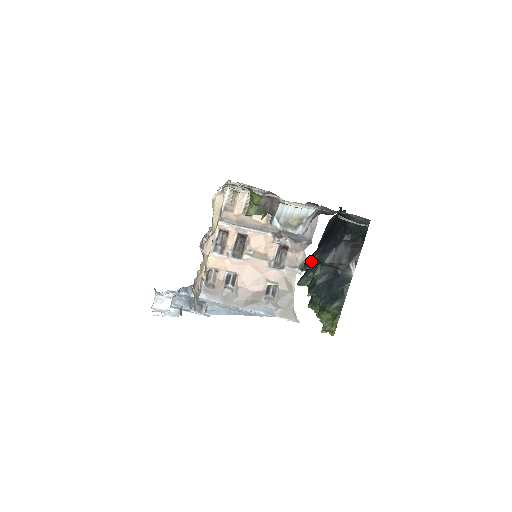
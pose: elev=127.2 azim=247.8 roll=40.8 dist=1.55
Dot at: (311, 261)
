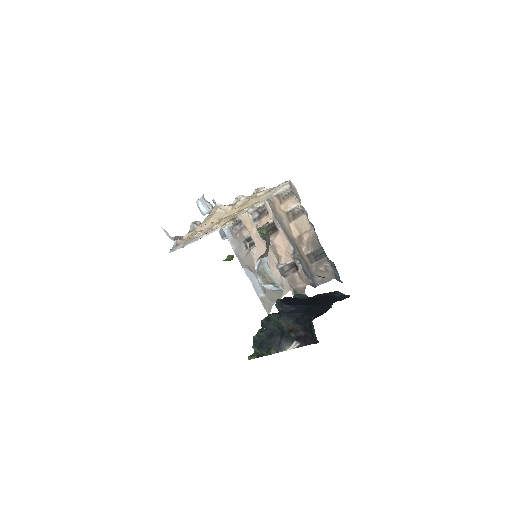
Dot at: (280, 305)
